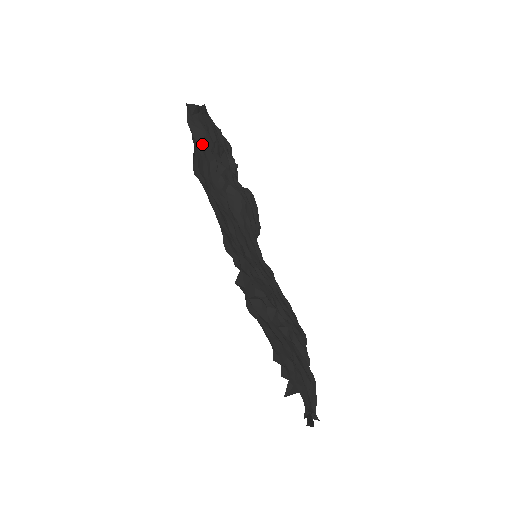
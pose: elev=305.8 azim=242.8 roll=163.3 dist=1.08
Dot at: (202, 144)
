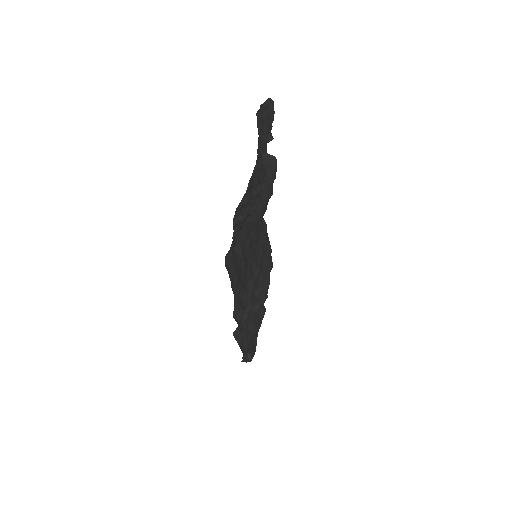
Dot at: occluded
